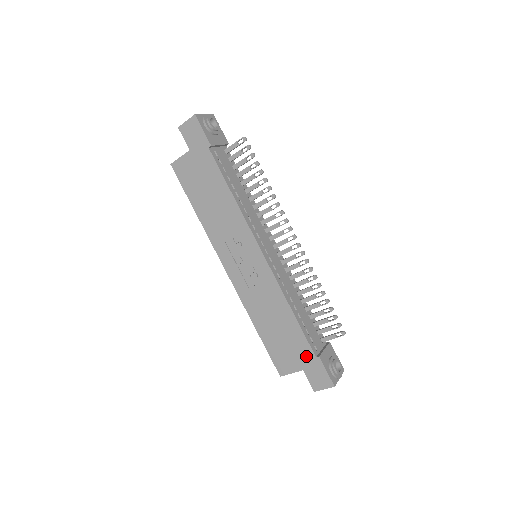
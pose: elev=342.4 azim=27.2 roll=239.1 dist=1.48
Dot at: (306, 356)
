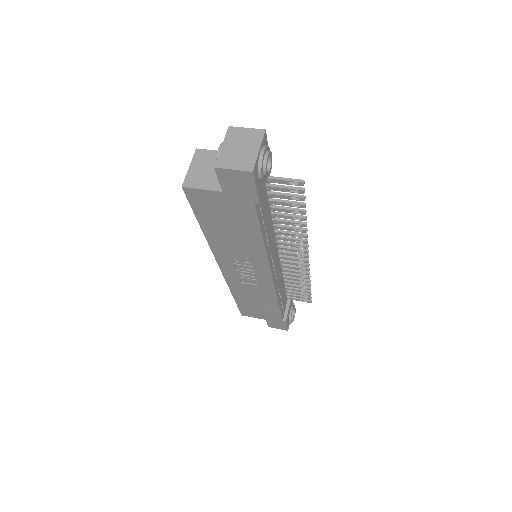
Dot at: (274, 318)
